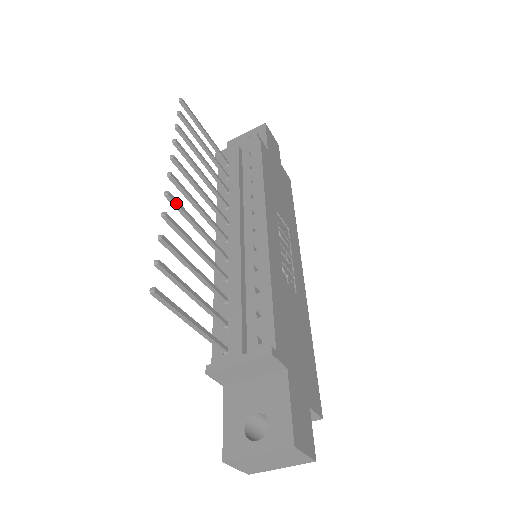
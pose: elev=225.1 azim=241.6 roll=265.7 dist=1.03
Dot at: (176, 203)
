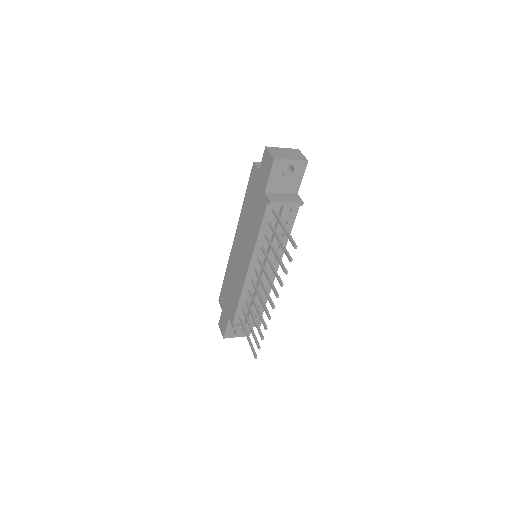
Dot at: (269, 315)
